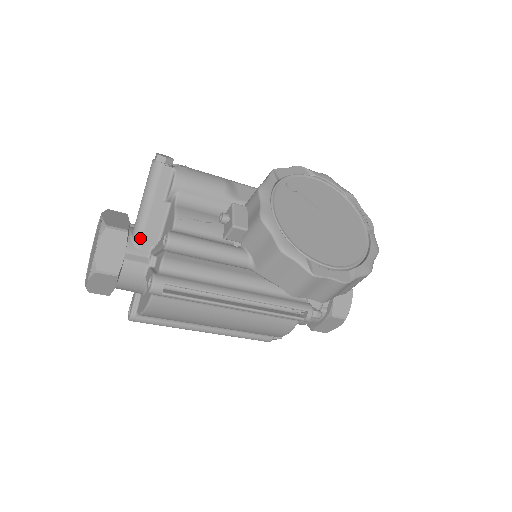
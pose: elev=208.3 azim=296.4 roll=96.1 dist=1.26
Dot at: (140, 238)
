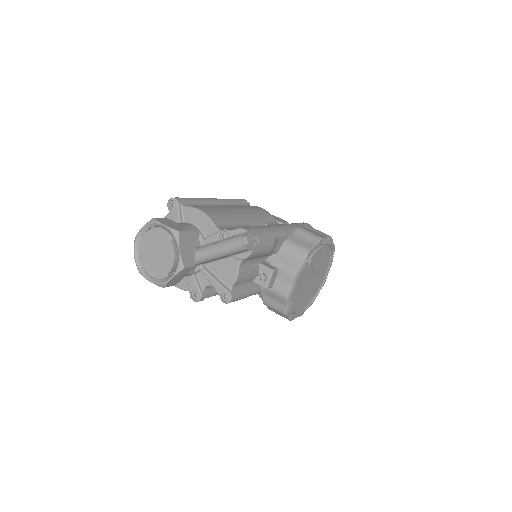
Dot at: (198, 263)
